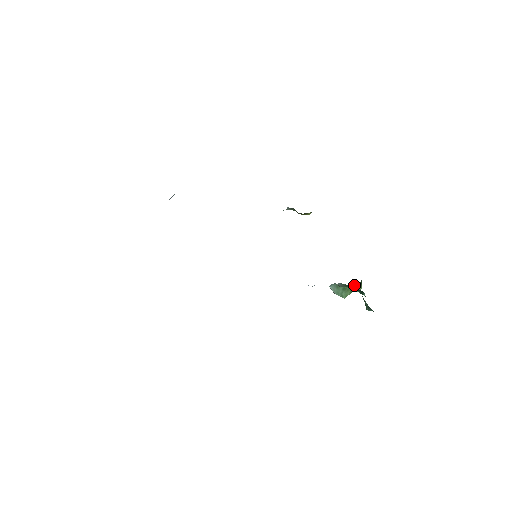
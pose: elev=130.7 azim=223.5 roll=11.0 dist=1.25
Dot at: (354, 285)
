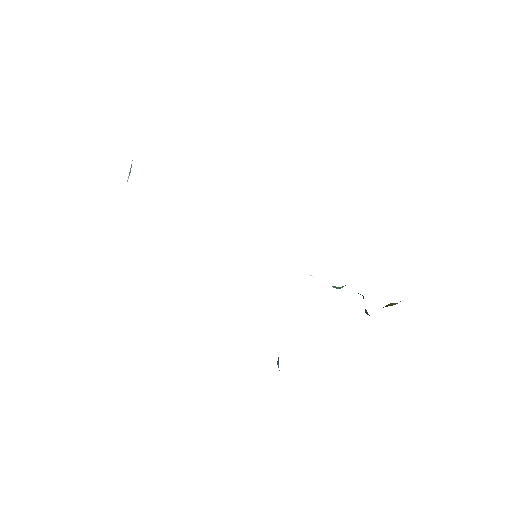
Dot at: occluded
